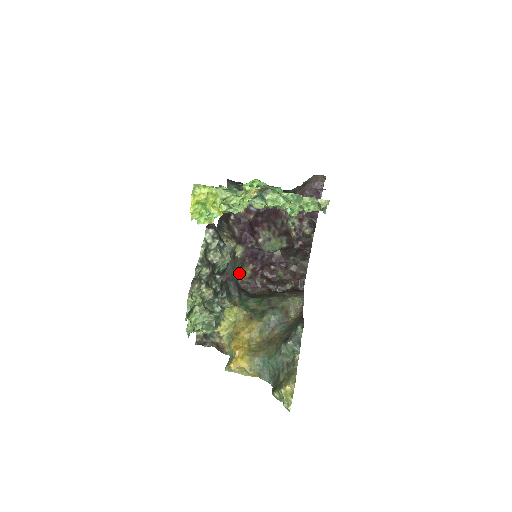
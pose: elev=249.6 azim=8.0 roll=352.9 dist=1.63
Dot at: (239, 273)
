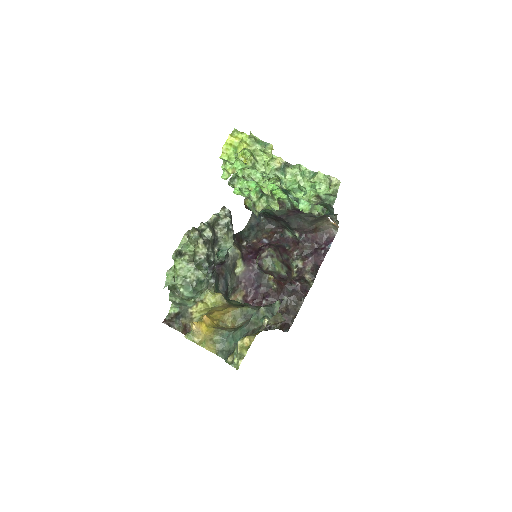
Dot at: (230, 299)
